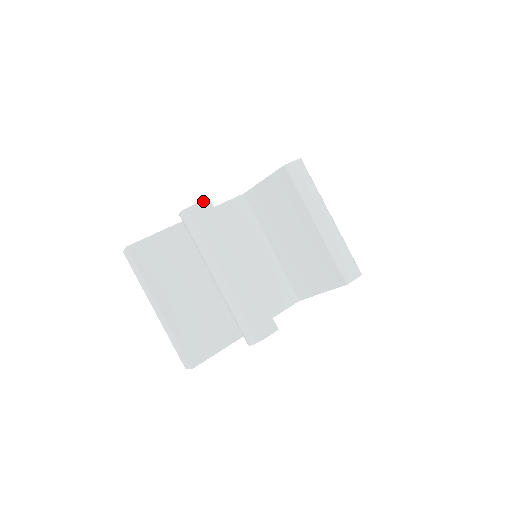
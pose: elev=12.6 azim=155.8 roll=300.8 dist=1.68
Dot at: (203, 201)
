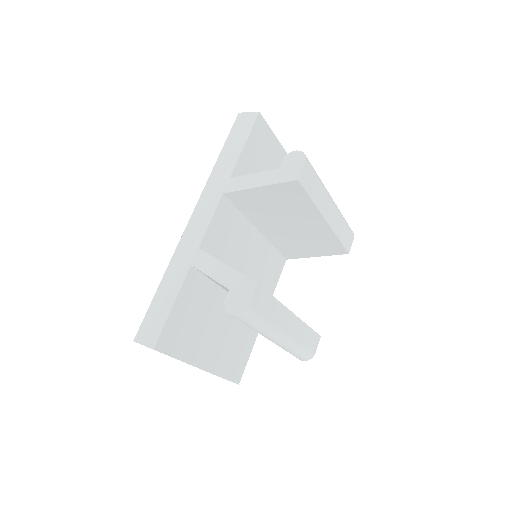
Dot at: (254, 291)
